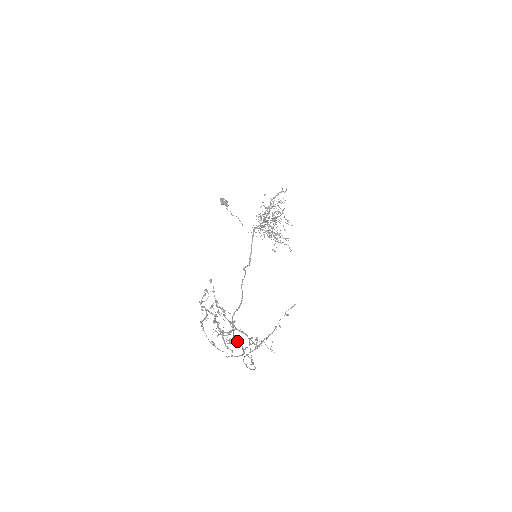
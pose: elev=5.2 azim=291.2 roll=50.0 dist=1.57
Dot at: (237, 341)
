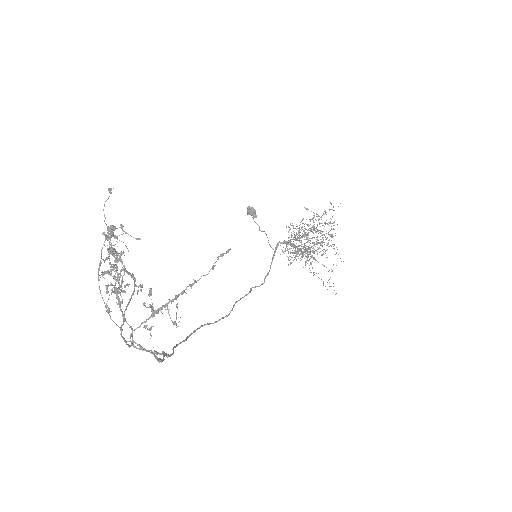
Dot at: (174, 347)
